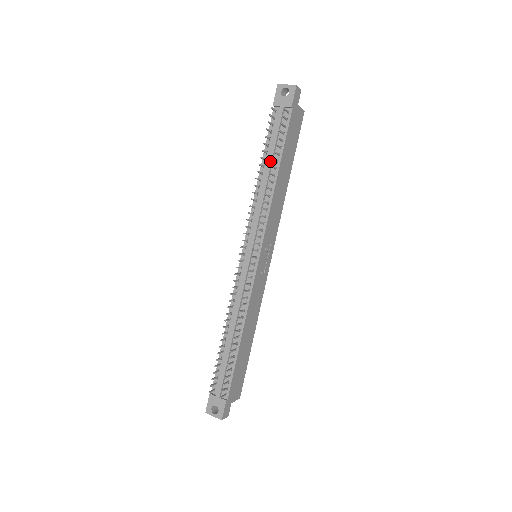
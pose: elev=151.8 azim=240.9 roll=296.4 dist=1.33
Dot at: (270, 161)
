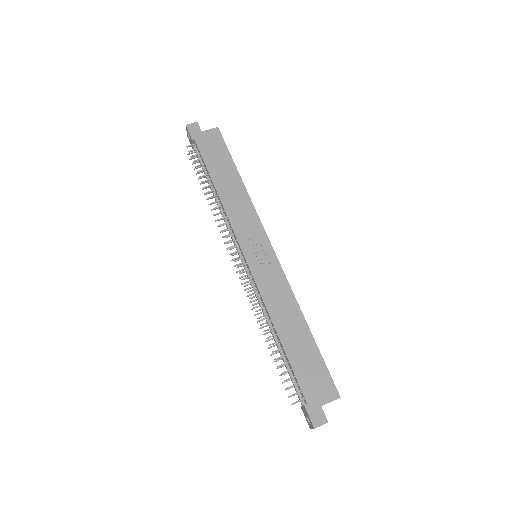
Dot at: (209, 184)
